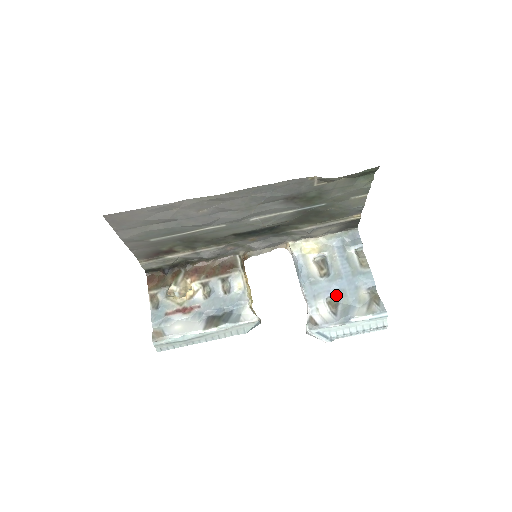
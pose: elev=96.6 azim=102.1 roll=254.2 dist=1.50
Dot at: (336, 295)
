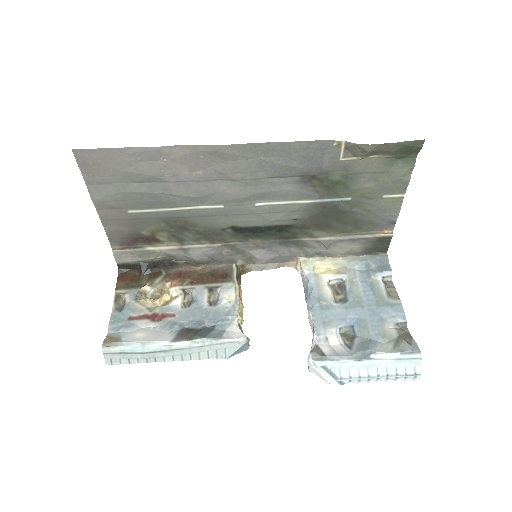
Dot at: (353, 326)
